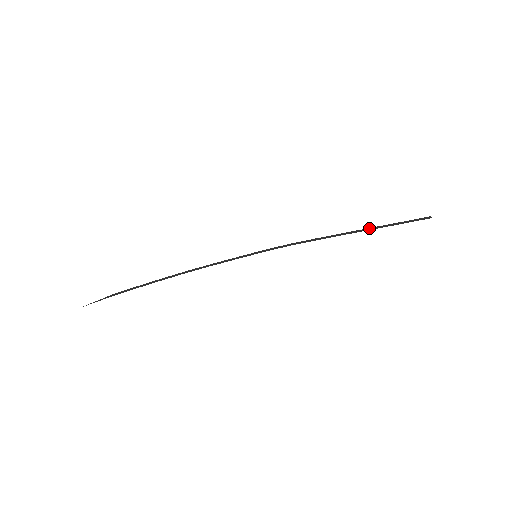
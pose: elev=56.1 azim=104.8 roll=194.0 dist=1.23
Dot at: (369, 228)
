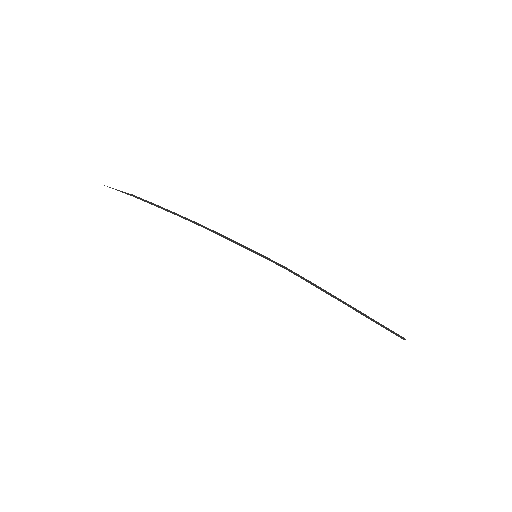
Dot at: occluded
